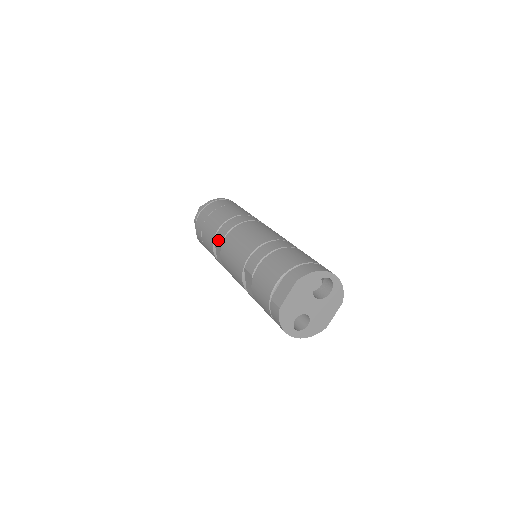
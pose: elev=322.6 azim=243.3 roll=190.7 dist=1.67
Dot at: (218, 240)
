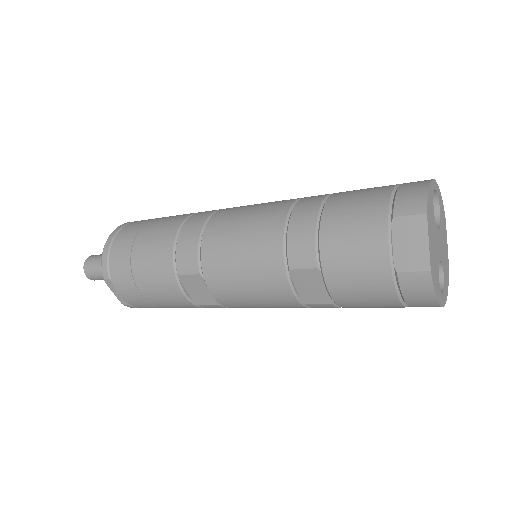
Dot at: (188, 271)
